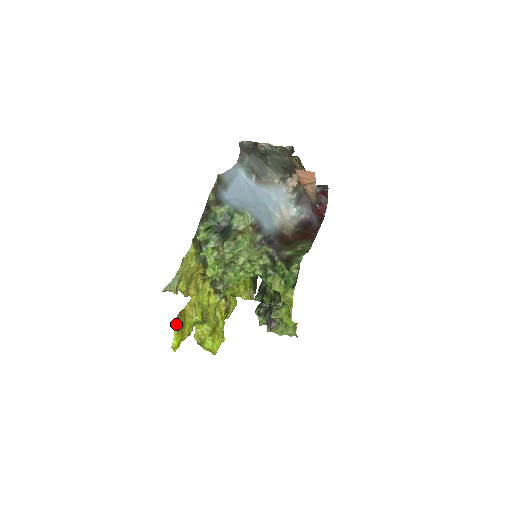
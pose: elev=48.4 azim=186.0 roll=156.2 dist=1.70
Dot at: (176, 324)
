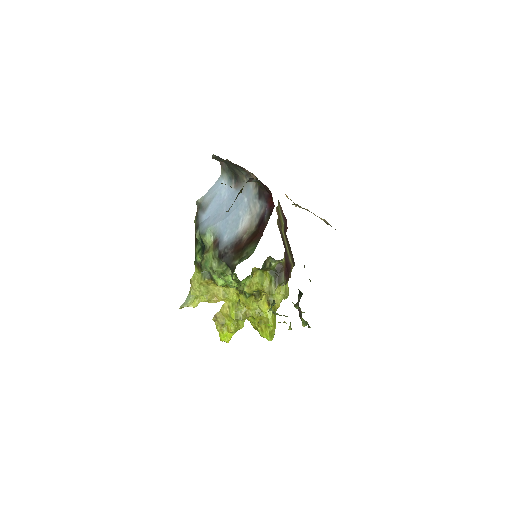
Dot at: (216, 324)
